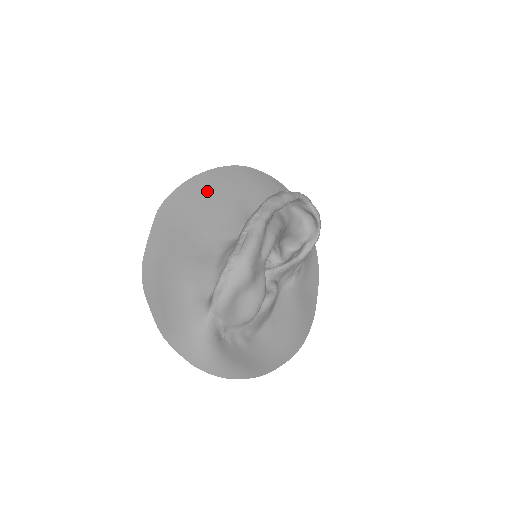
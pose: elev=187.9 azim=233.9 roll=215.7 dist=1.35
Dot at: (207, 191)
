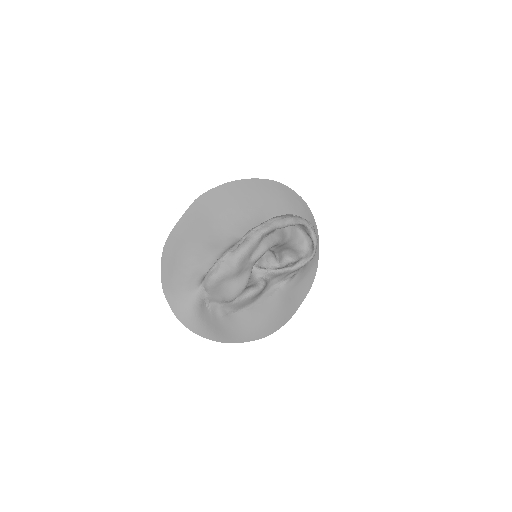
Dot at: (240, 195)
